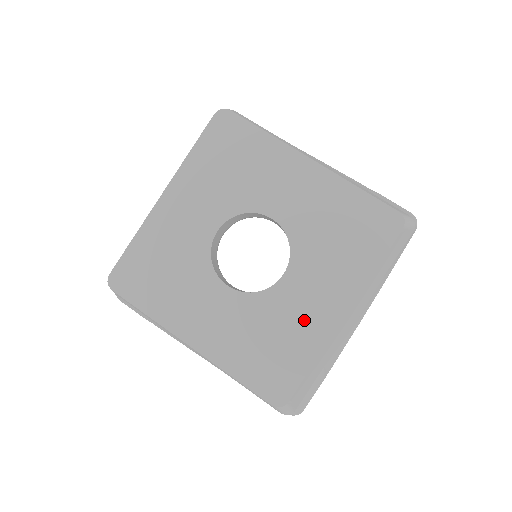
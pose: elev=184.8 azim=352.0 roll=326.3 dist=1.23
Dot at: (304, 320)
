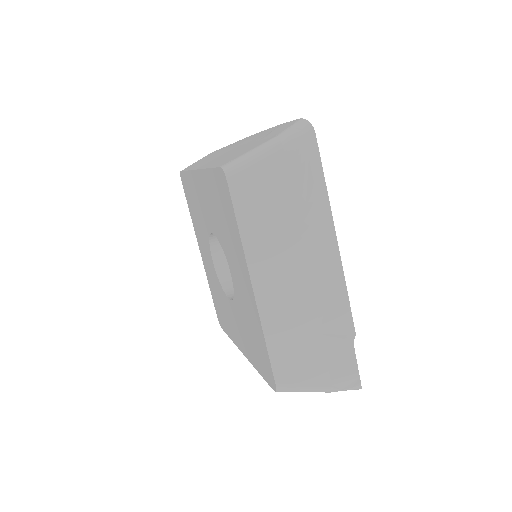
Dot at: (231, 325)
